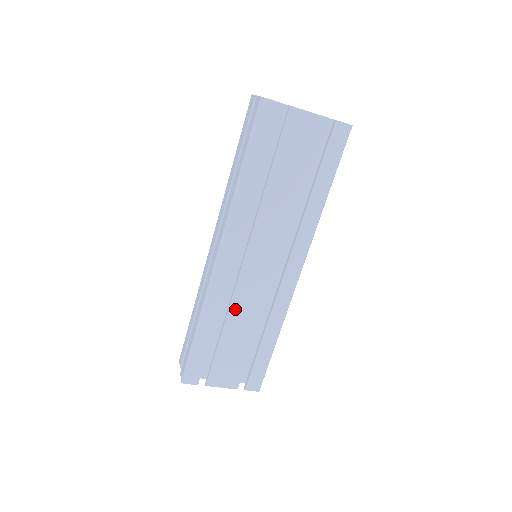
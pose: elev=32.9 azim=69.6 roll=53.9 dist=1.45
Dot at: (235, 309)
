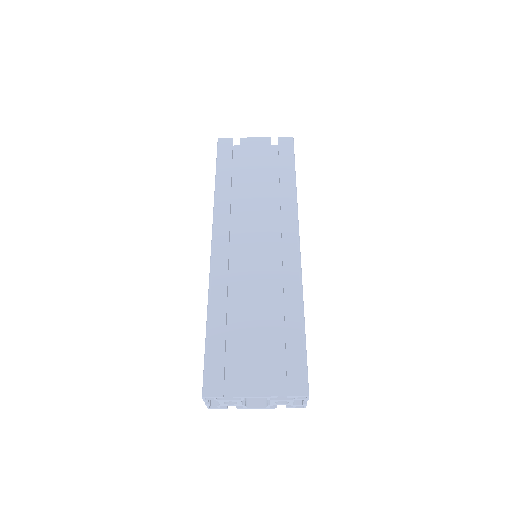
Dot at: (243, 292)
